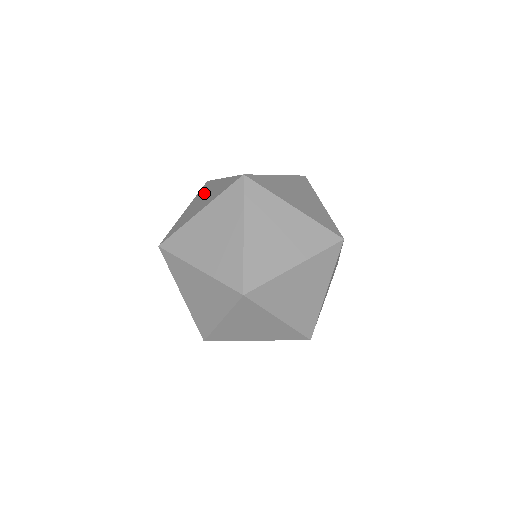
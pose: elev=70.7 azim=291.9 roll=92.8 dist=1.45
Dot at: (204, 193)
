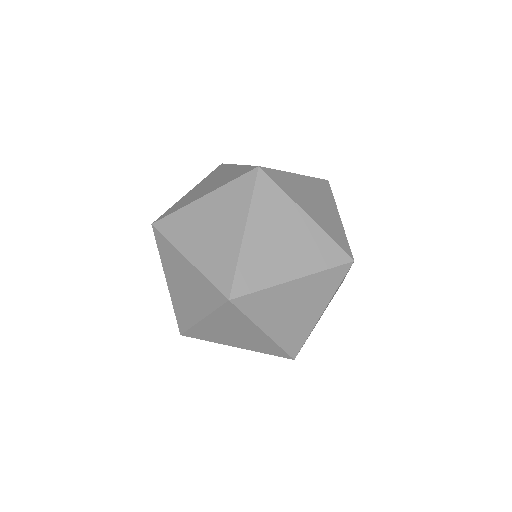
Dot at: occluded
